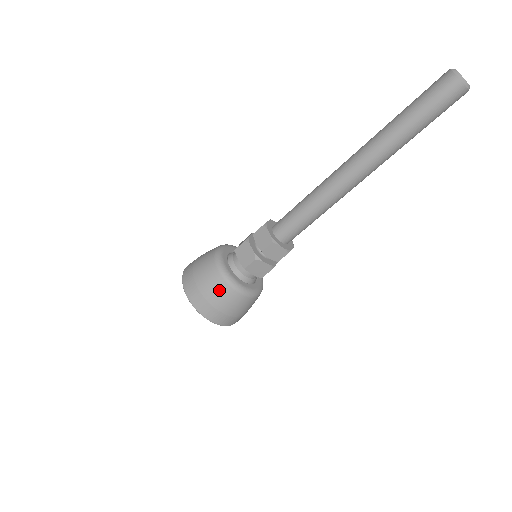
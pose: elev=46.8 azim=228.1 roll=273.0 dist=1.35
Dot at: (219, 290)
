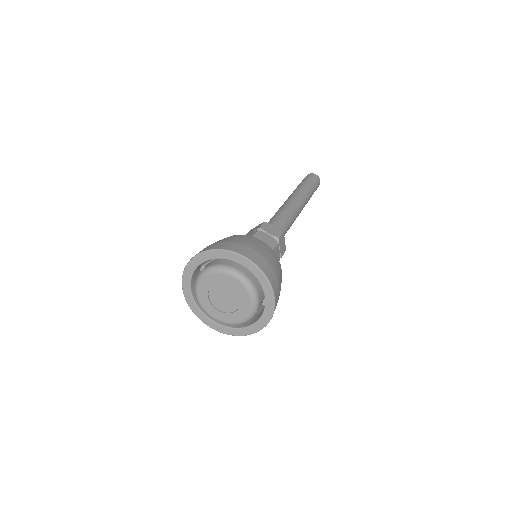
Dot at: (236, 237)
